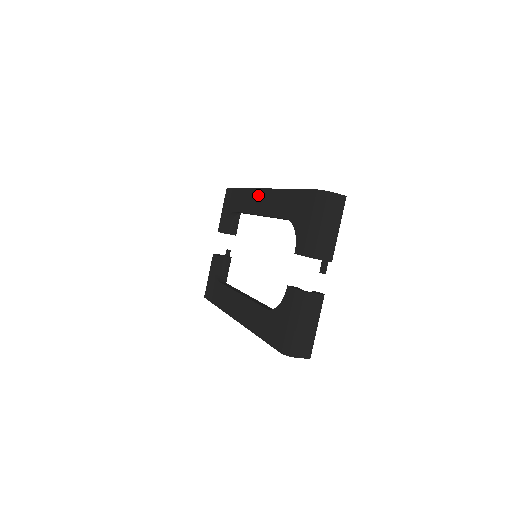
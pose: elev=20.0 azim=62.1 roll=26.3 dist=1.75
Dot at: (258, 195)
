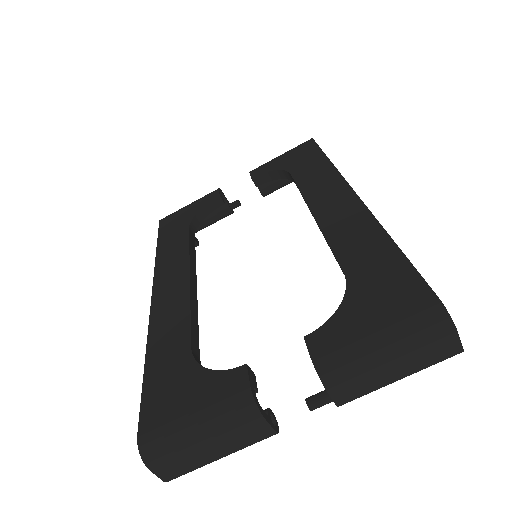
Dot at: (340, 192)
